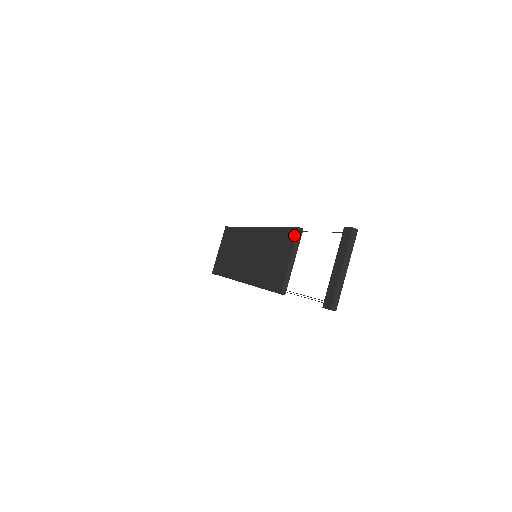
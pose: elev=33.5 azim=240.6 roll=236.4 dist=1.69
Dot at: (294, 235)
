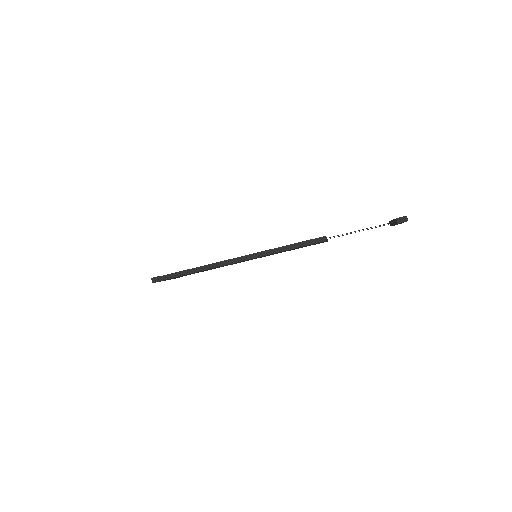
Dot at: occluded
